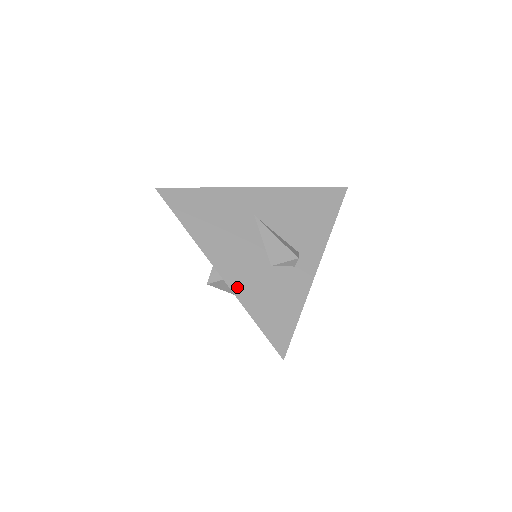
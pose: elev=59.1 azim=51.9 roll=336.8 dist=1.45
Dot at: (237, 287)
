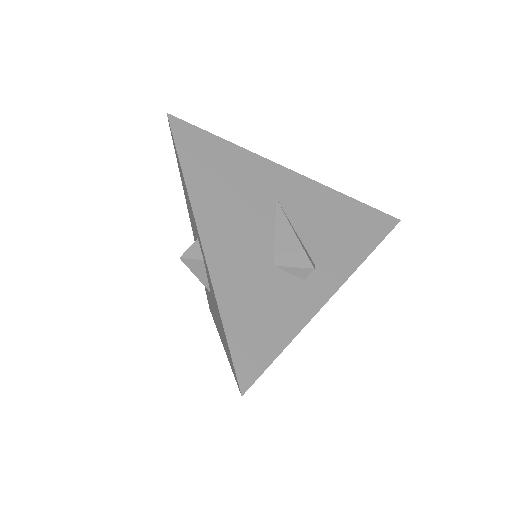
Dot at: (218, 271)
